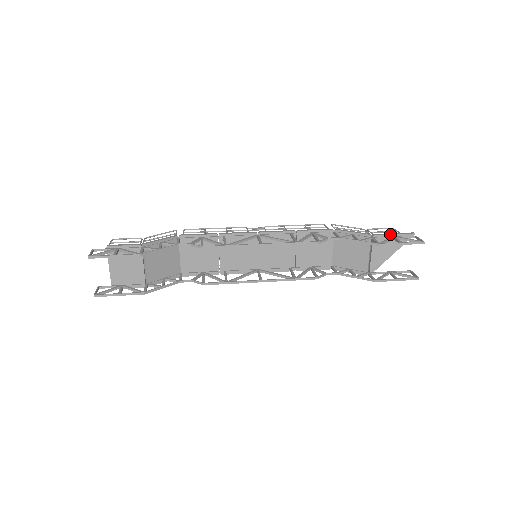
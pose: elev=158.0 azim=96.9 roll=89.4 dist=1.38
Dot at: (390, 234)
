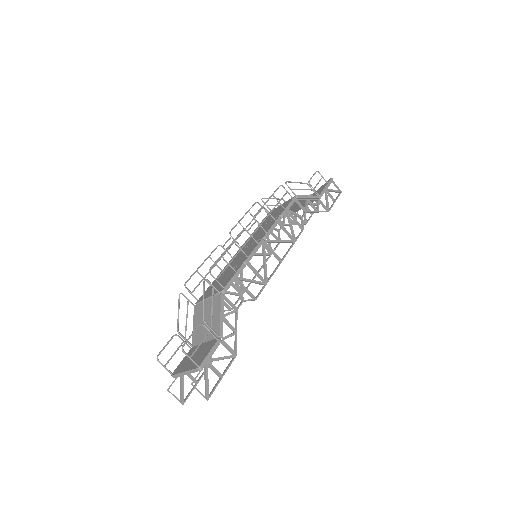
Dot at: (326, 190)
